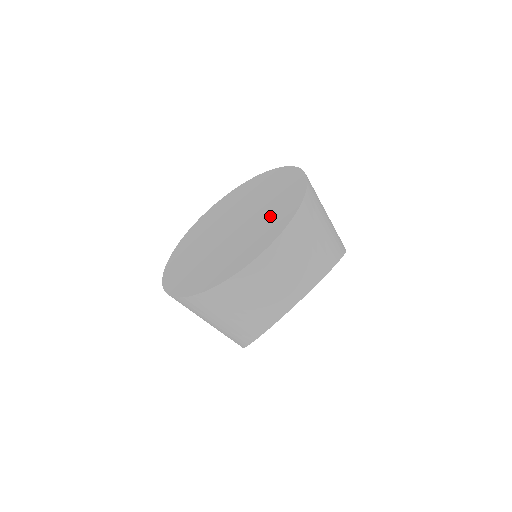
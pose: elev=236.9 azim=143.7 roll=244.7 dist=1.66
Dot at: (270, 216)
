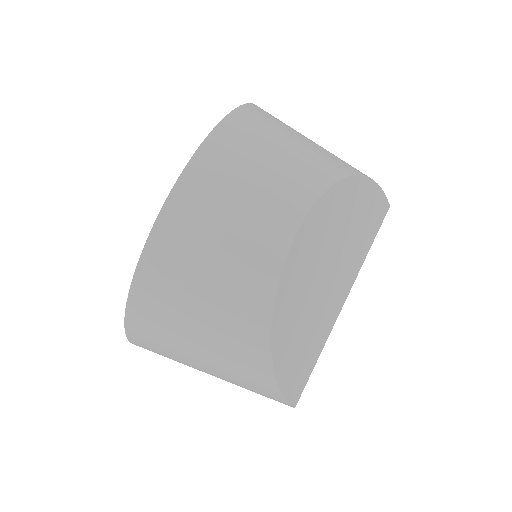
Dot at: occluded
